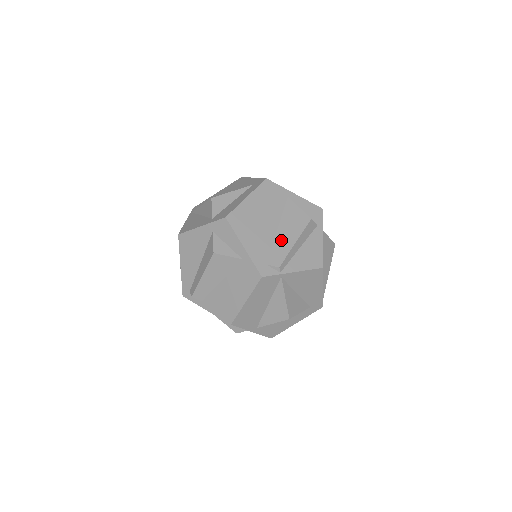
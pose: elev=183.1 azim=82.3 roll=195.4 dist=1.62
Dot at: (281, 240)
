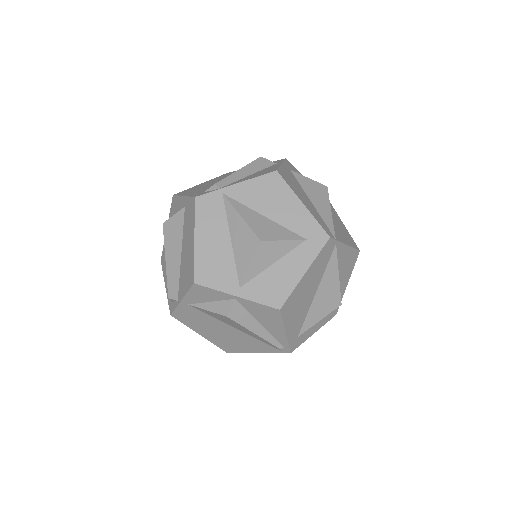
Dot at: occluded
